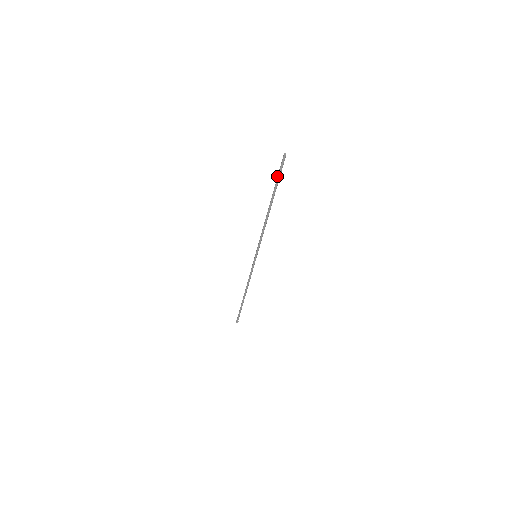
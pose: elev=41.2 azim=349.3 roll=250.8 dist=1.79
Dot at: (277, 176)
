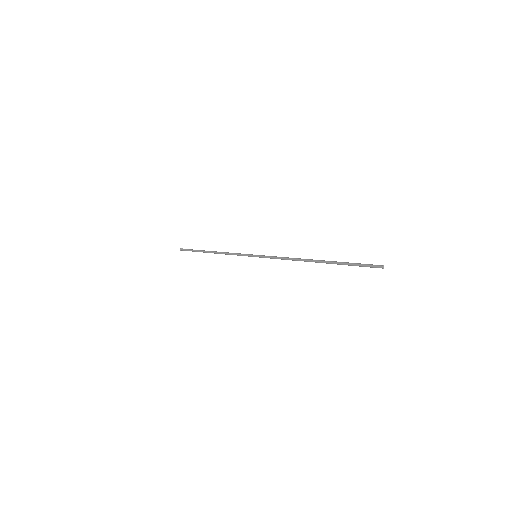
Dot at: (352, 265)
